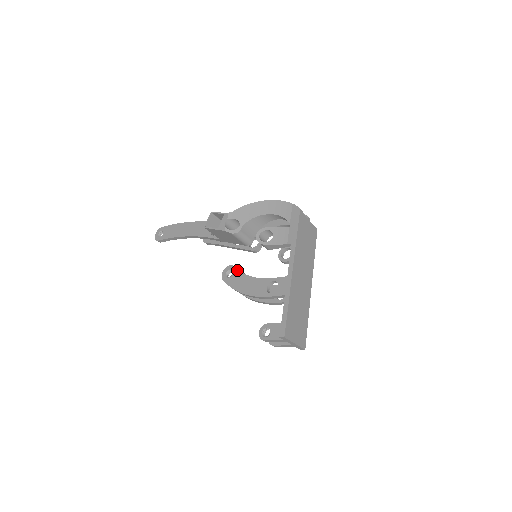
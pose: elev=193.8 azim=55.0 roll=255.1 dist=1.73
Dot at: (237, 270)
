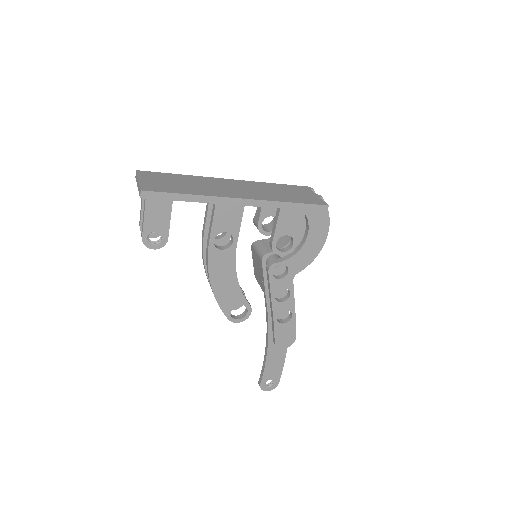
Dot at: occluded
